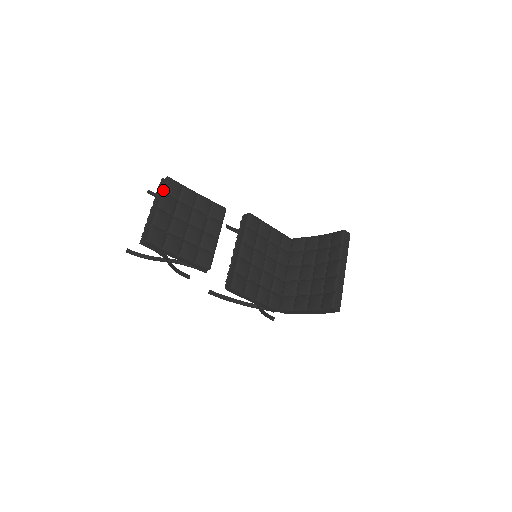
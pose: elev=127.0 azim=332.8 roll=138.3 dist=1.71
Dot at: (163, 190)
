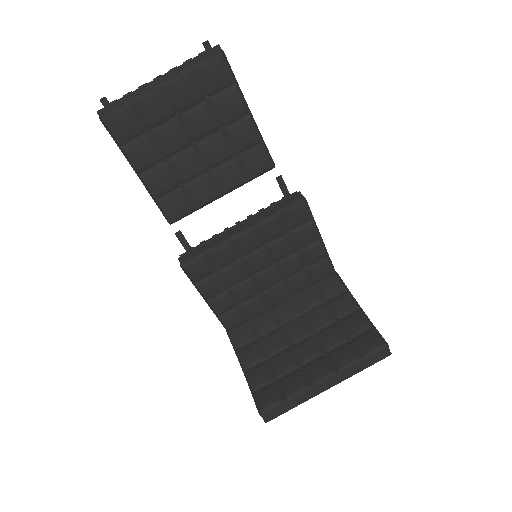
Dot at: (195, 65)
